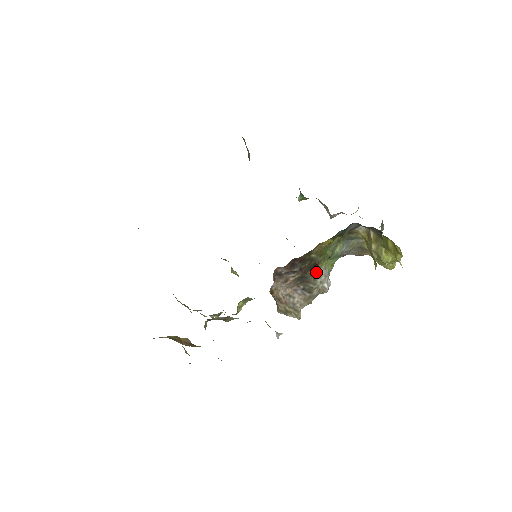
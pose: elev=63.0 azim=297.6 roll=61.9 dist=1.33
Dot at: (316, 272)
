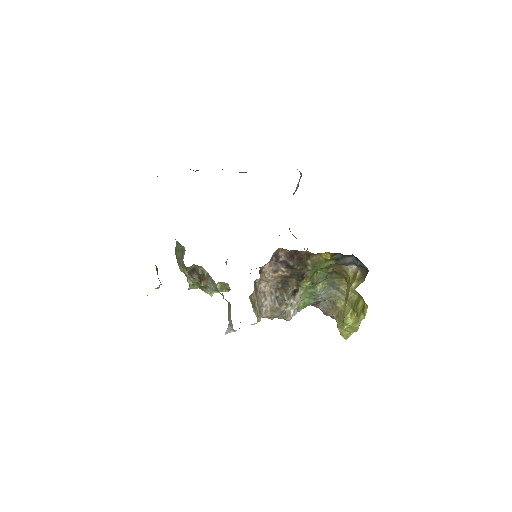
Dot at: (297, 286)
